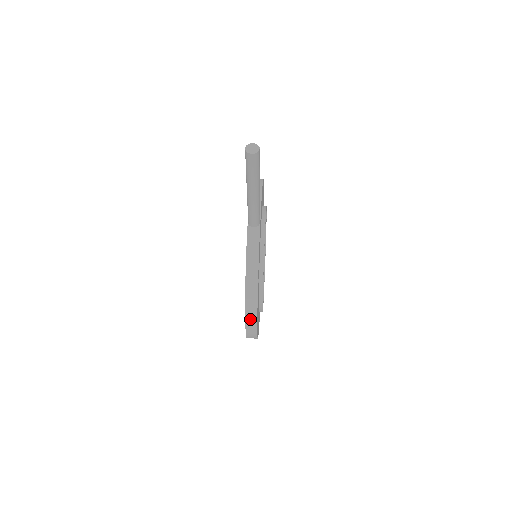
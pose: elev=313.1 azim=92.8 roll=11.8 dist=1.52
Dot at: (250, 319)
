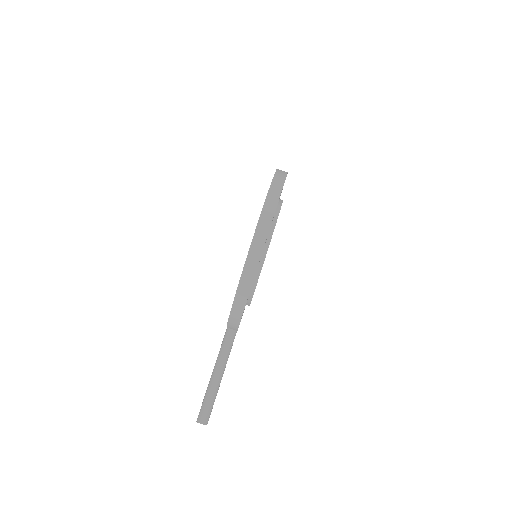
Dot at: occluded
